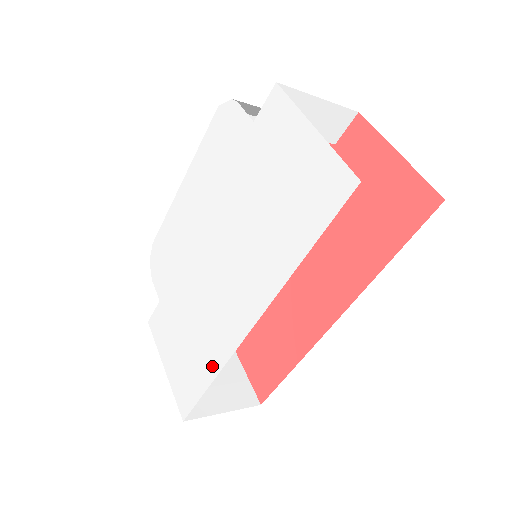
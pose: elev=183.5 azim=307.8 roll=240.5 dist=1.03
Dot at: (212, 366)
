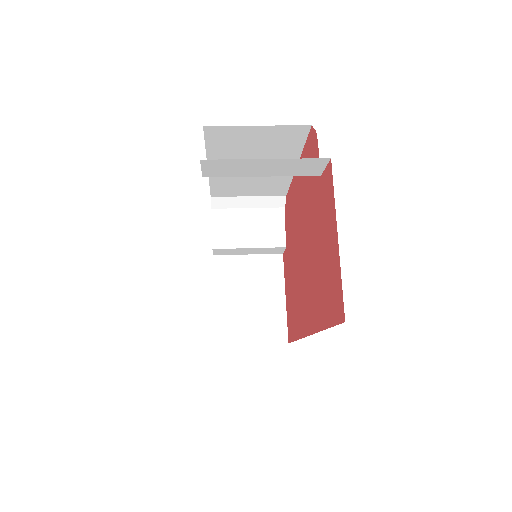
Dot at: occluded
